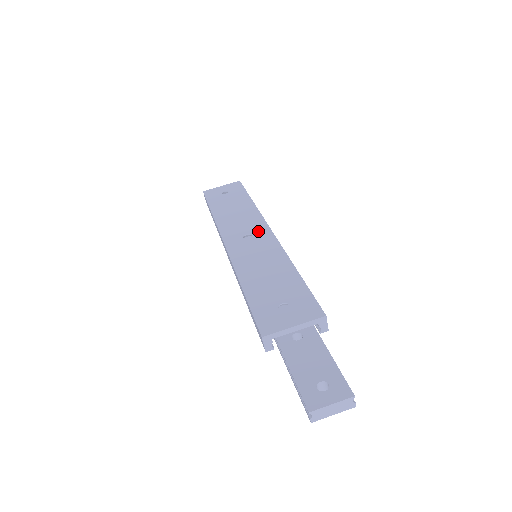
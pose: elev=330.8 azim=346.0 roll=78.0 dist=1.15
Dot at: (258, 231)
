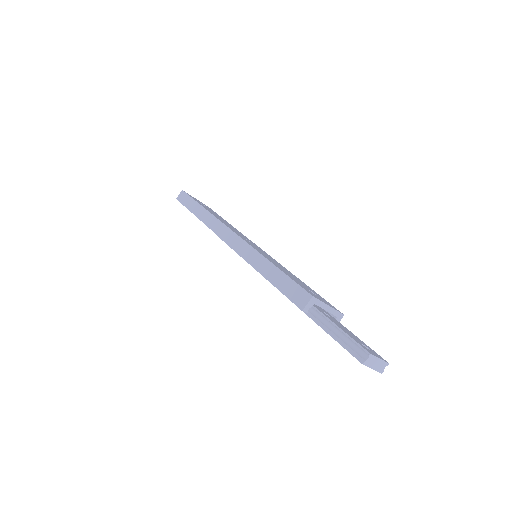
Dot at: (253, 243)
